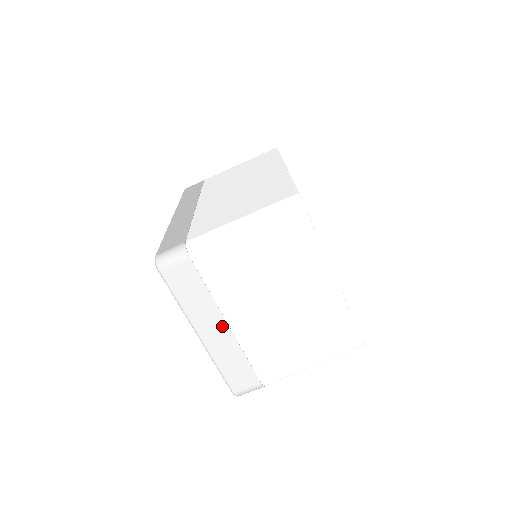
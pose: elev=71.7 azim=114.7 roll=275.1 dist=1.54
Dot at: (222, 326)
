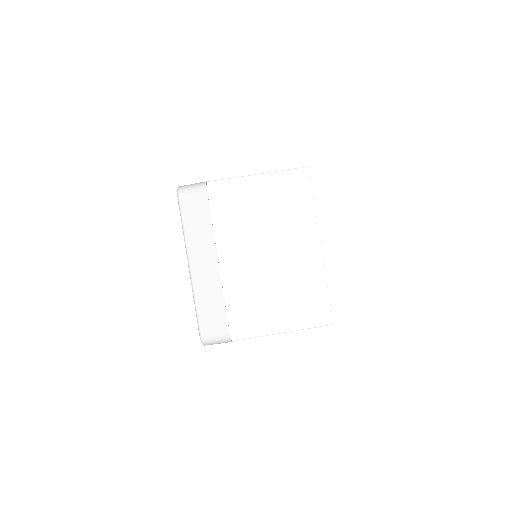
Dot at: (213, 261)
